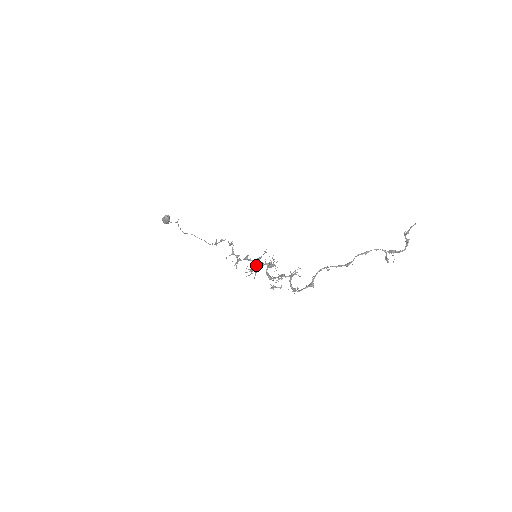
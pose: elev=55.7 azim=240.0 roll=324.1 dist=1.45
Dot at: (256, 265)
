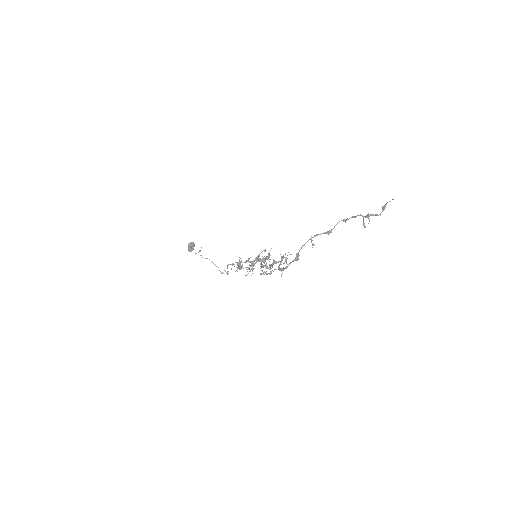
Dot at: (254, 264)
